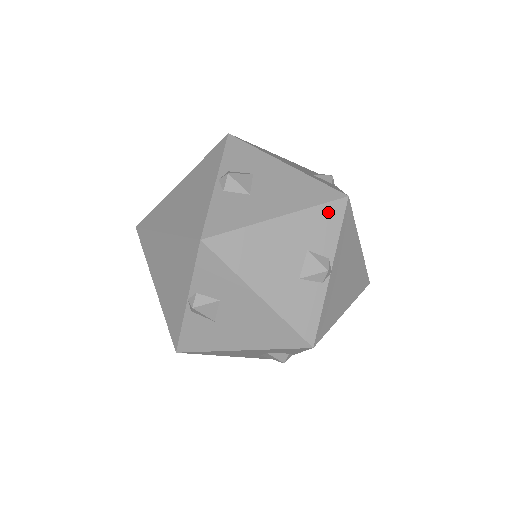
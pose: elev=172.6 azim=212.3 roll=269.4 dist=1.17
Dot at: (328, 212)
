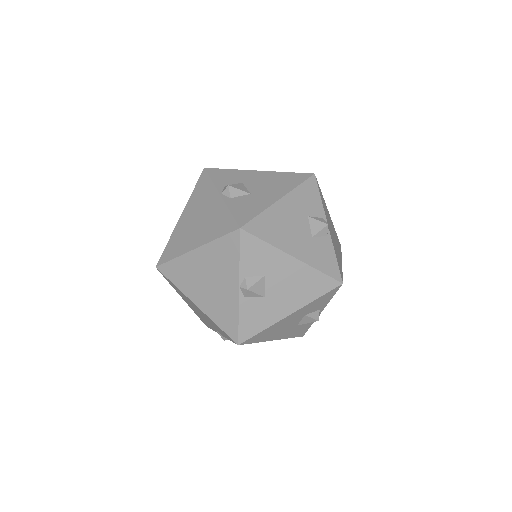
Dot at: (308, 187)
